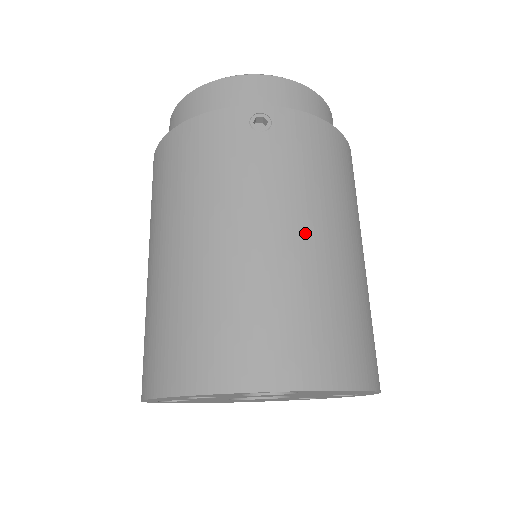
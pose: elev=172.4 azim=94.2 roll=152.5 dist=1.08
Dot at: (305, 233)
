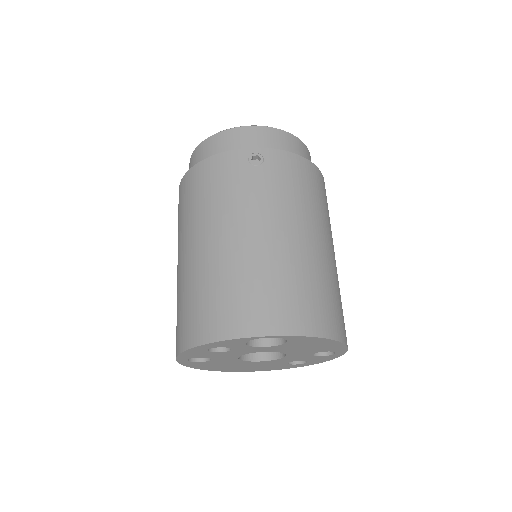
Dot at: (288, 233)
